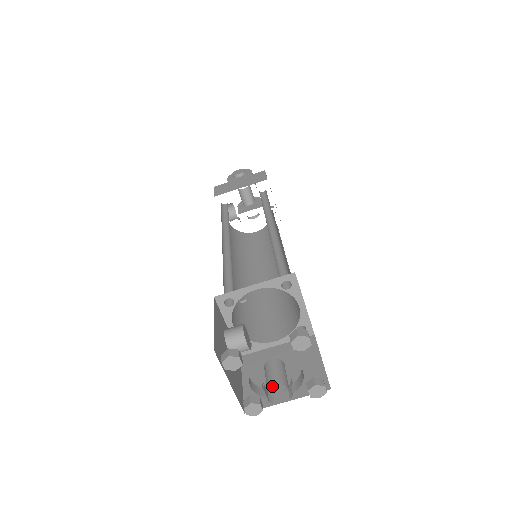
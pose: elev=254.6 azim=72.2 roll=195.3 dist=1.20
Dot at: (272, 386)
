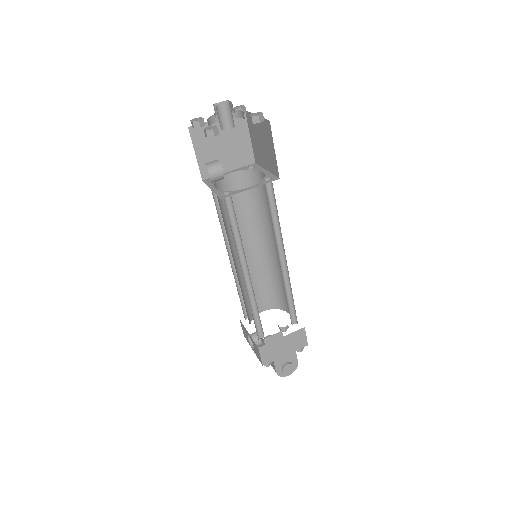
Dot at: (218, 104)
